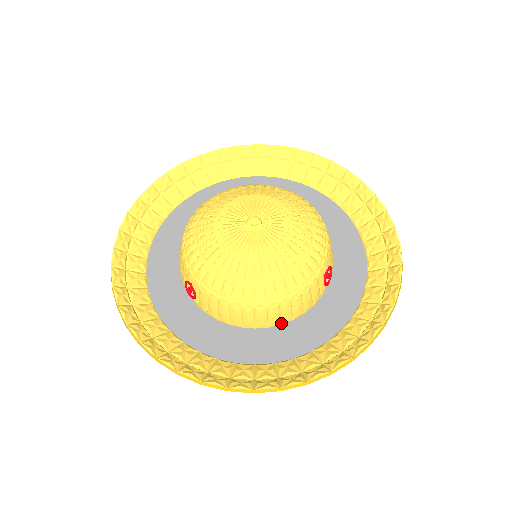
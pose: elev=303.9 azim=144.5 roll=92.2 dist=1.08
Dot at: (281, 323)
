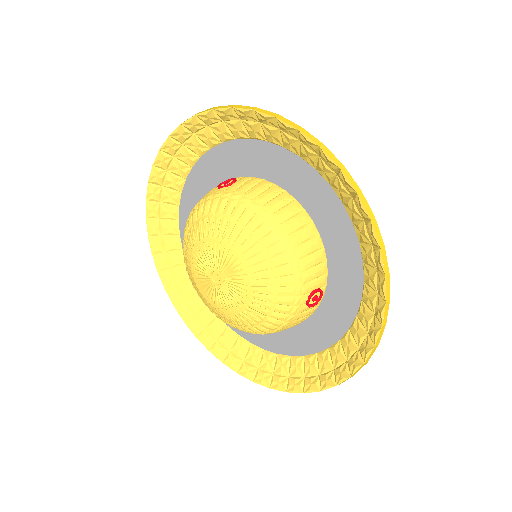
Dot at: occluded
